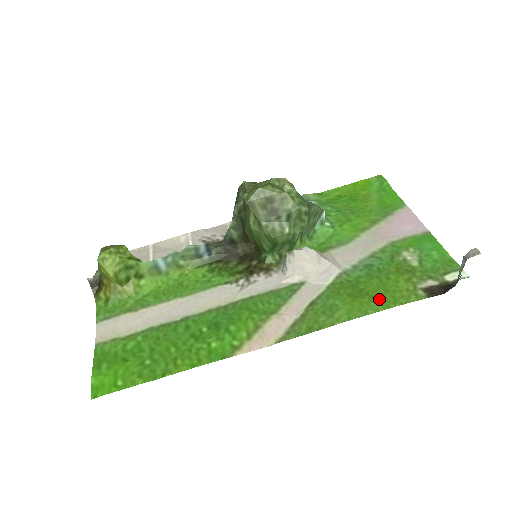
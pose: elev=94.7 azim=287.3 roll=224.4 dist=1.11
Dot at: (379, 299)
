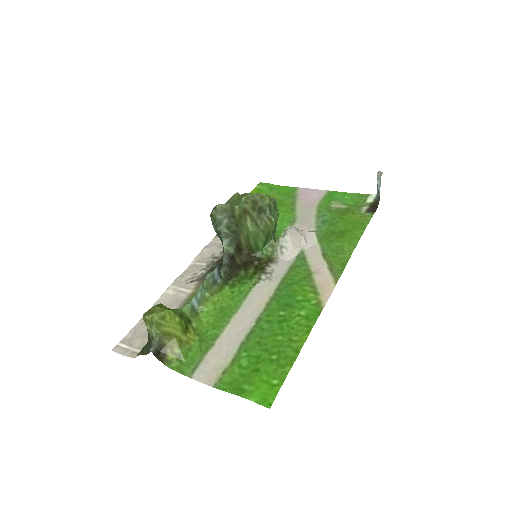
Dot at: (355, 229)
